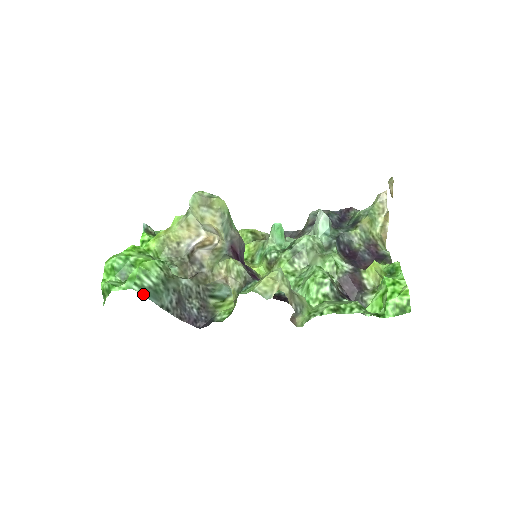
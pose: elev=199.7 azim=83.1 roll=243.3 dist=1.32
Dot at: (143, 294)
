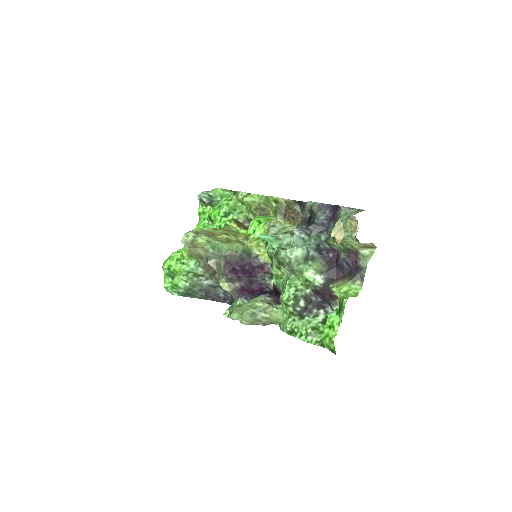
Dot at: occluded
